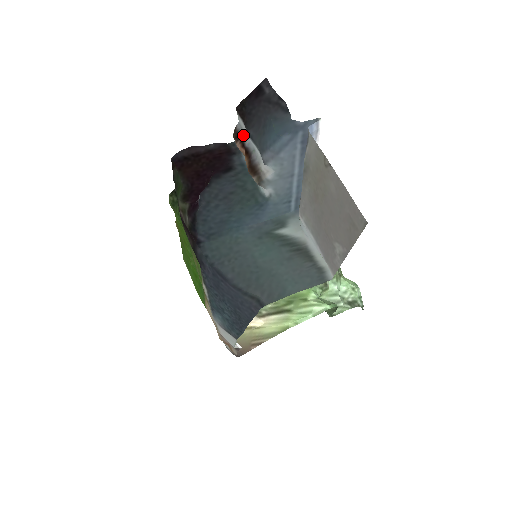
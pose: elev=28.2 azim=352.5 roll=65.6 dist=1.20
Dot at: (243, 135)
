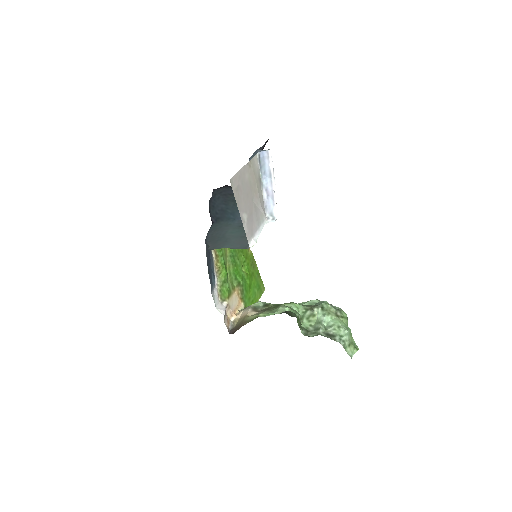
Dot at: occluded
